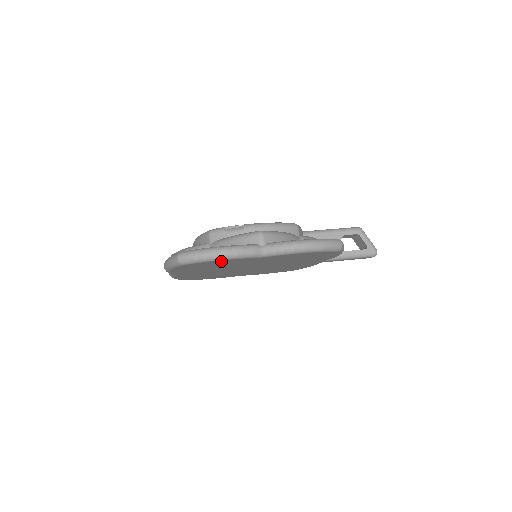
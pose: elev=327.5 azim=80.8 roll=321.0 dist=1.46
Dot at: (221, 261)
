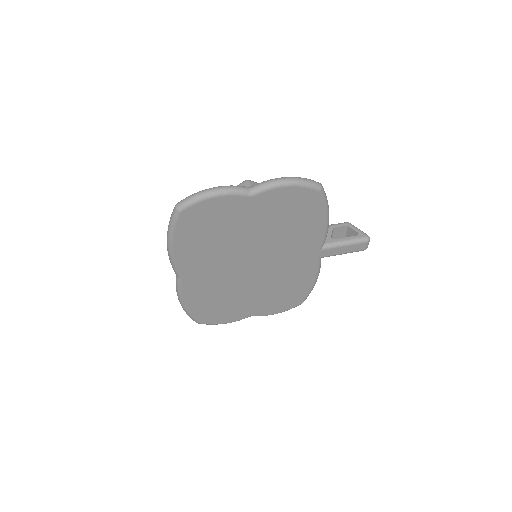
Dot at: (214, 204)
